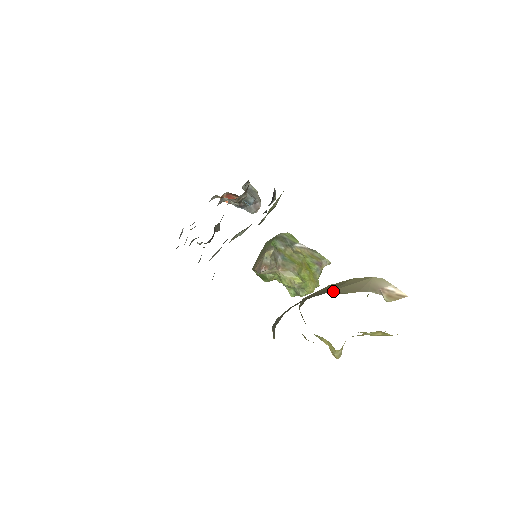
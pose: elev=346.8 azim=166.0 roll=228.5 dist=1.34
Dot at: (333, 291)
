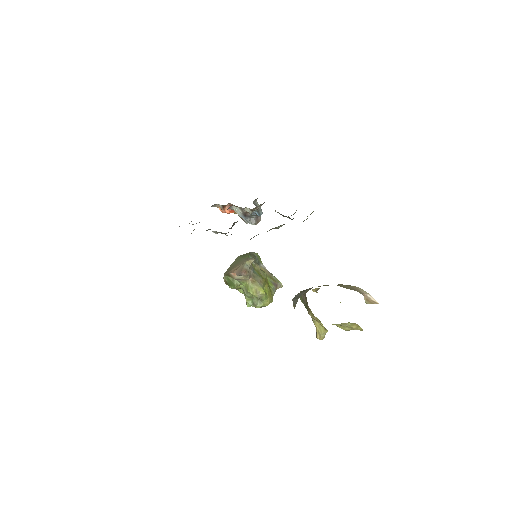
Dot at: (337, 285)
